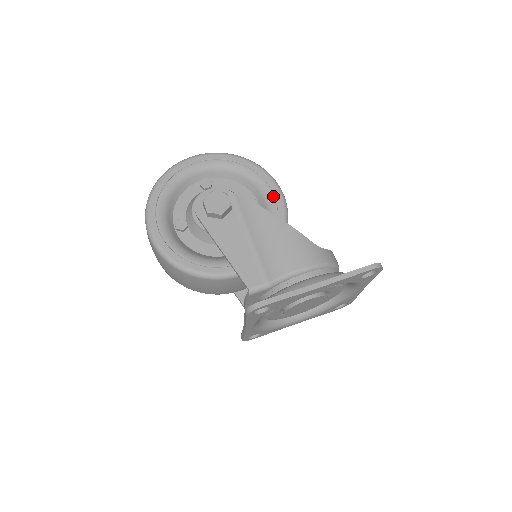
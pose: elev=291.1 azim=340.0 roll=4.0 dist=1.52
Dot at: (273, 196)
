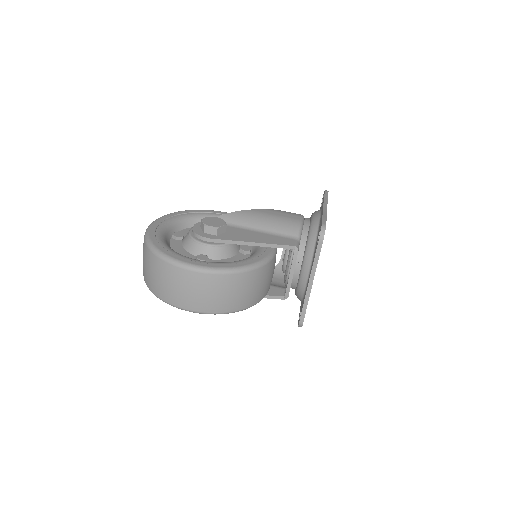
Dot at: occluded
